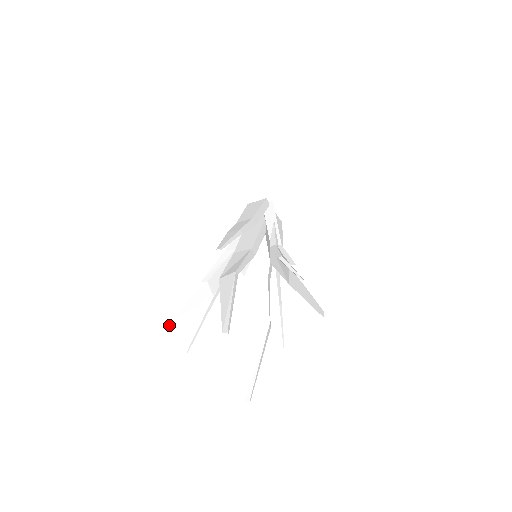
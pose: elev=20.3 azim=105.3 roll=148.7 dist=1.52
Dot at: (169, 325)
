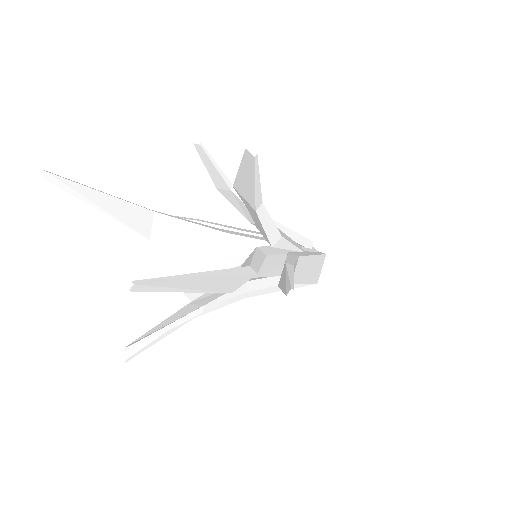
Dot at: (129, 353)
